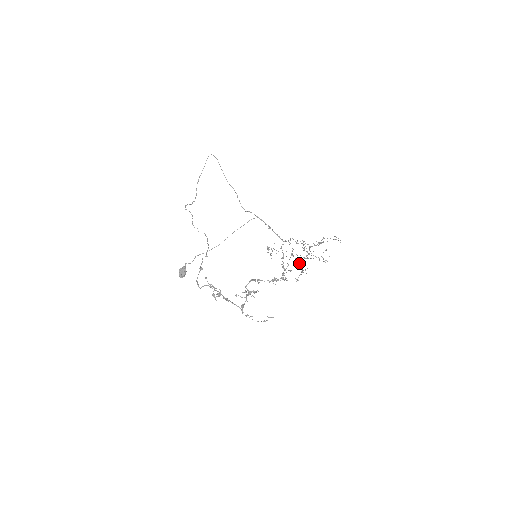
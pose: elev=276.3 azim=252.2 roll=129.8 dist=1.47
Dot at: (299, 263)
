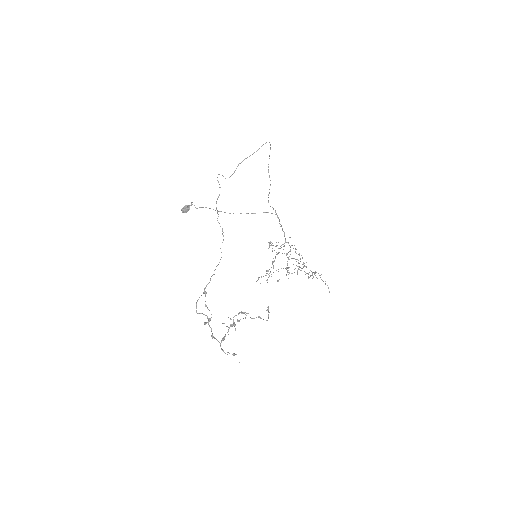
Dot at: occluded
